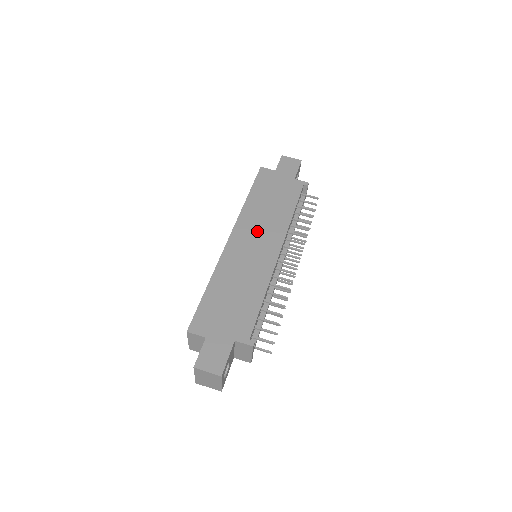
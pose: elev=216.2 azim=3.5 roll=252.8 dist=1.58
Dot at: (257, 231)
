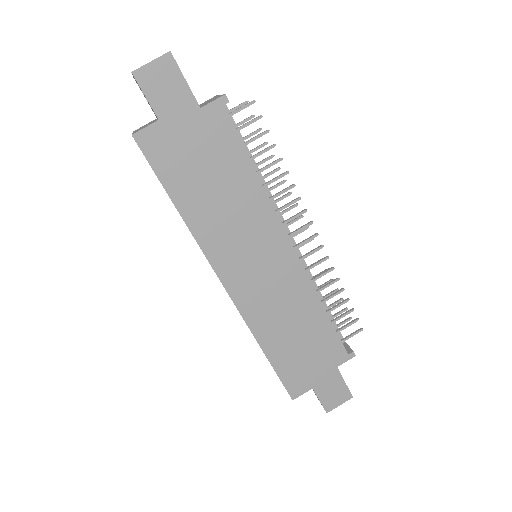
Dot at: (243, 247)
